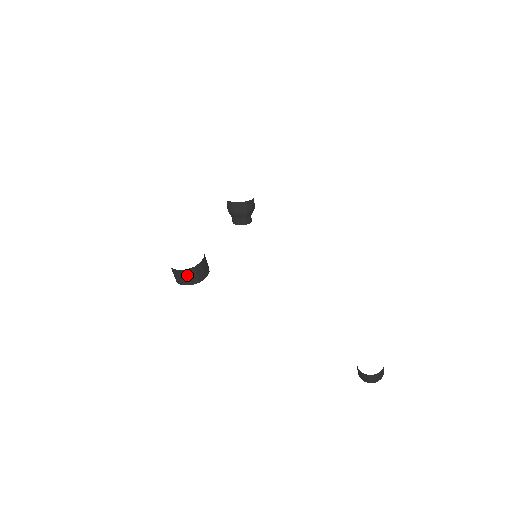
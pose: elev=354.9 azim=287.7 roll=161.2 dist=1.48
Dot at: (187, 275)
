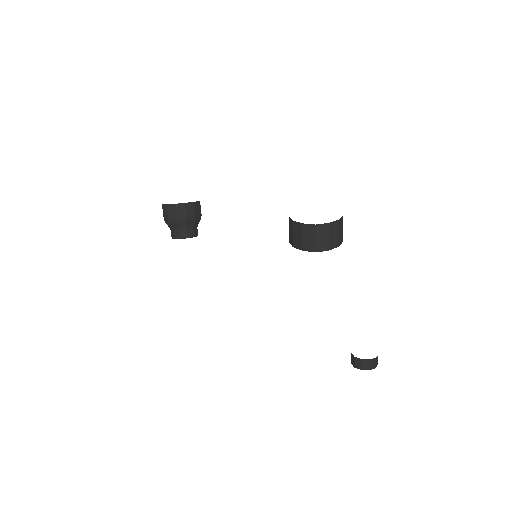
Dot at: (339, 229)
